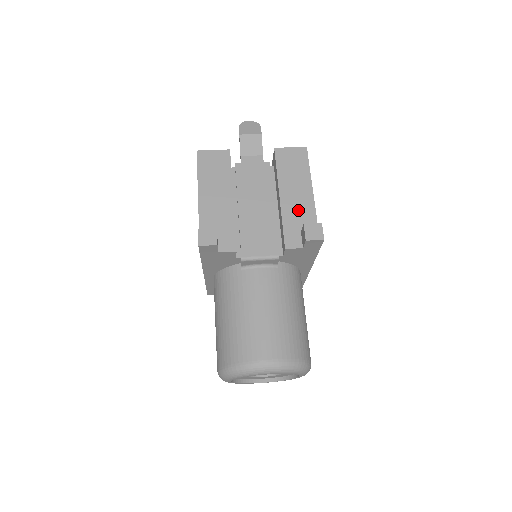
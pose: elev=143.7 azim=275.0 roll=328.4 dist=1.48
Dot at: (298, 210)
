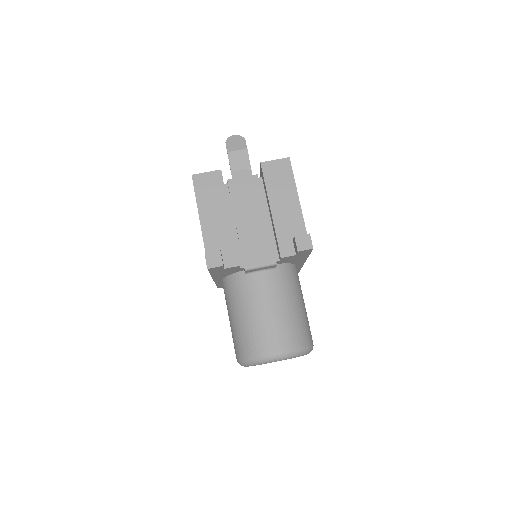
Dot at: (288, 220)
